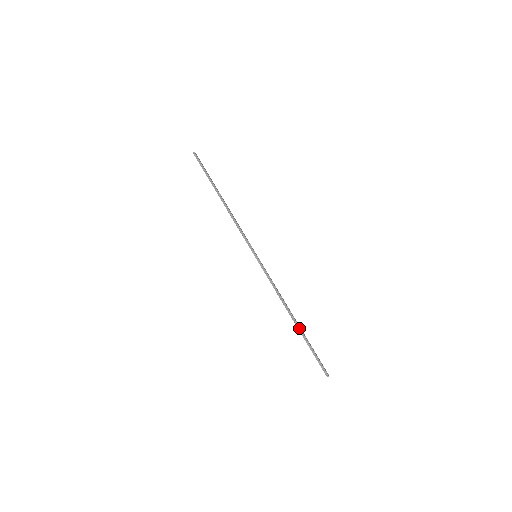
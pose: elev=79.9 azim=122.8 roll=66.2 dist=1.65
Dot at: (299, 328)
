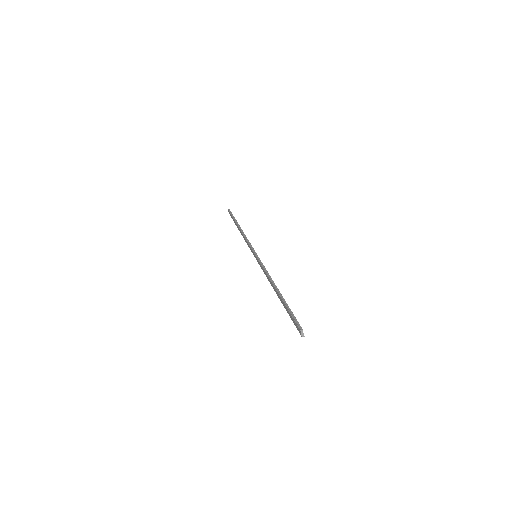
Dot at: (281, 294)
